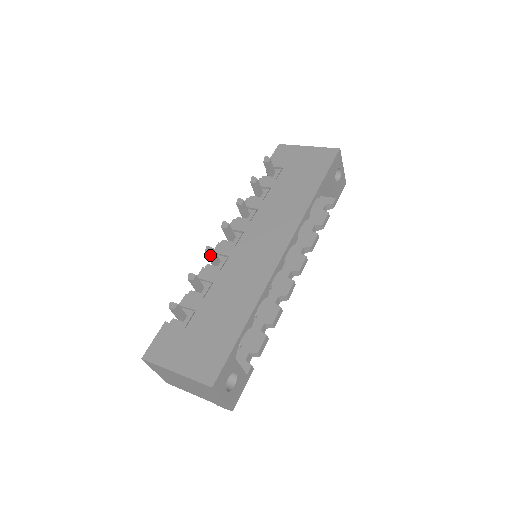
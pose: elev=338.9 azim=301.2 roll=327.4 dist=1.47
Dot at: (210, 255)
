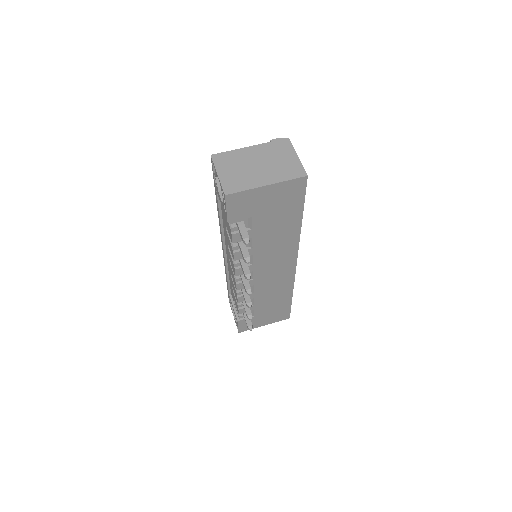
Dot at: occluded
